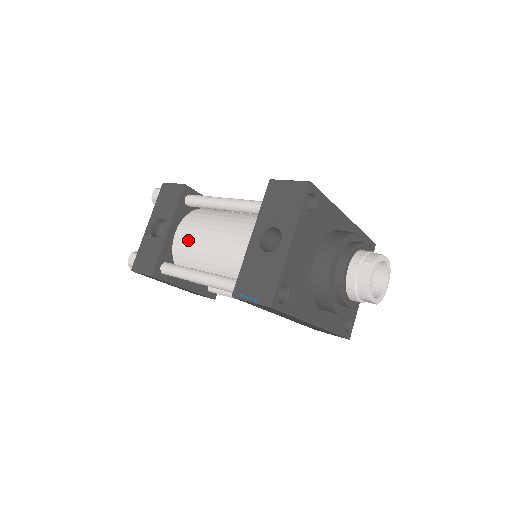
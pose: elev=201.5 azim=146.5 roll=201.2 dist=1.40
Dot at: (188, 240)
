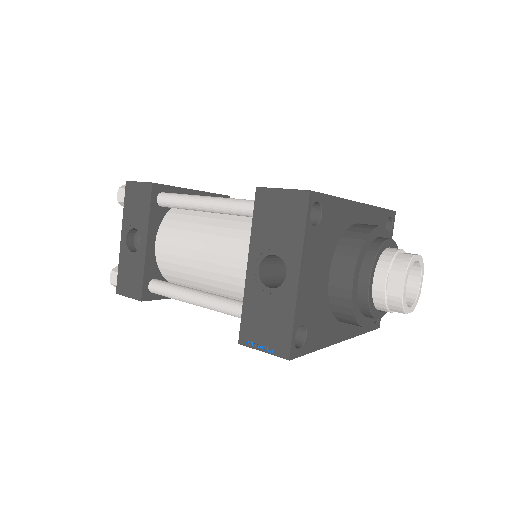
Dot at: (172, 252)
